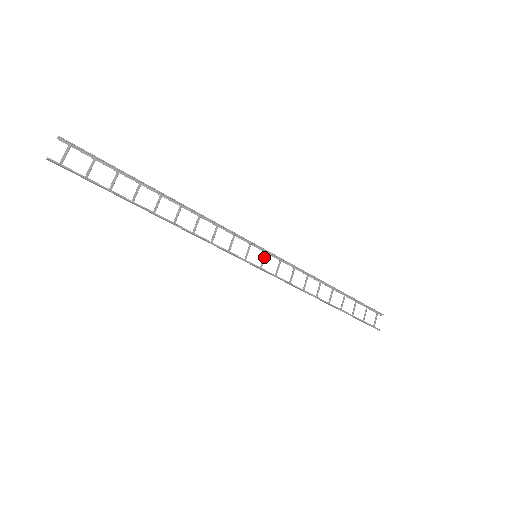
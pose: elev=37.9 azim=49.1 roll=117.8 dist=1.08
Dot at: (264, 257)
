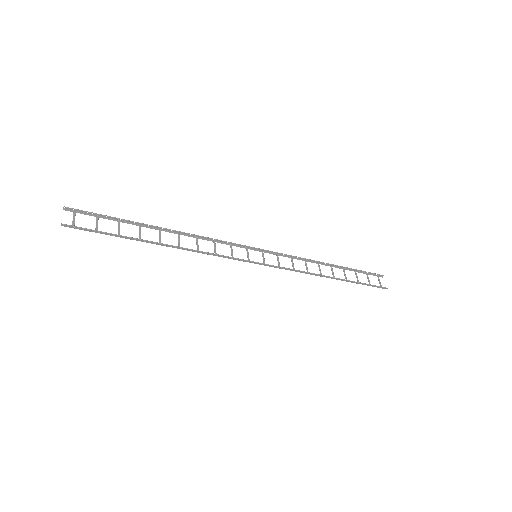
Dot at: (263, 256)
